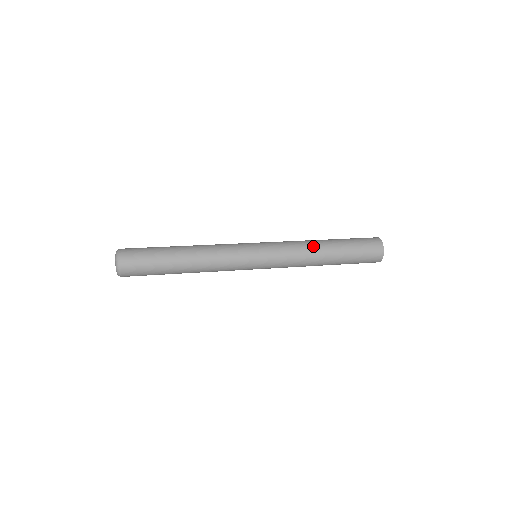
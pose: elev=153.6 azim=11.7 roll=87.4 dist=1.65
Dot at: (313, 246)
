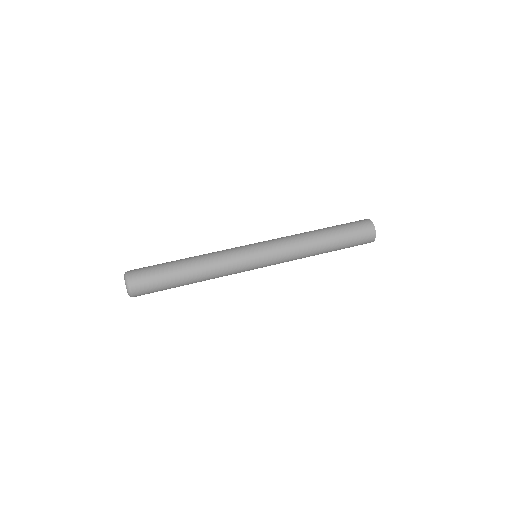
Dot at: (310, 242)
